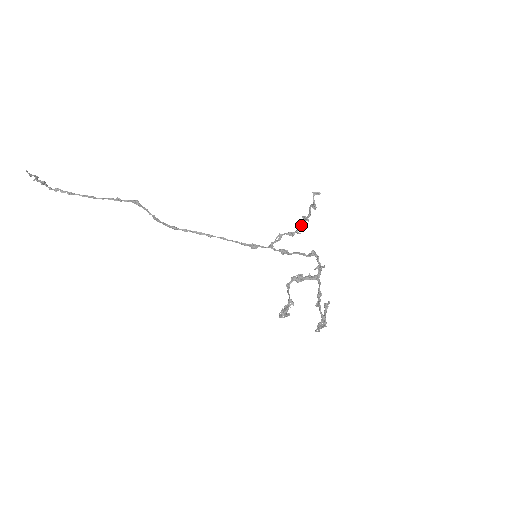
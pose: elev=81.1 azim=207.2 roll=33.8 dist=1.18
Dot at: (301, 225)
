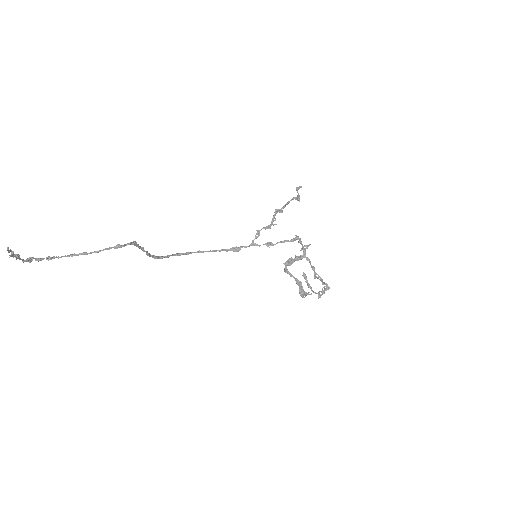
Dot at: (274, 217)
